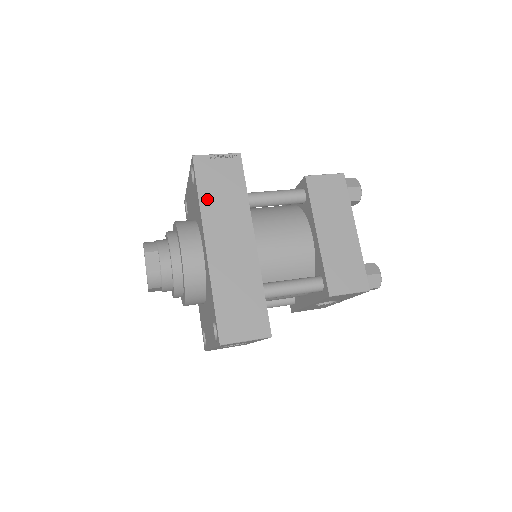
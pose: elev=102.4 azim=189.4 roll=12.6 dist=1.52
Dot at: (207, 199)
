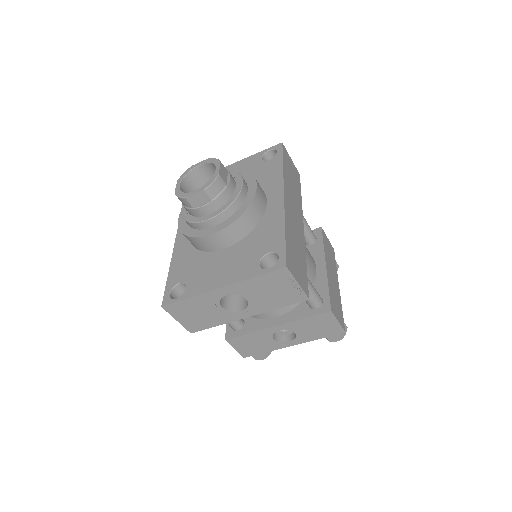
Dot at: (286, 173)
